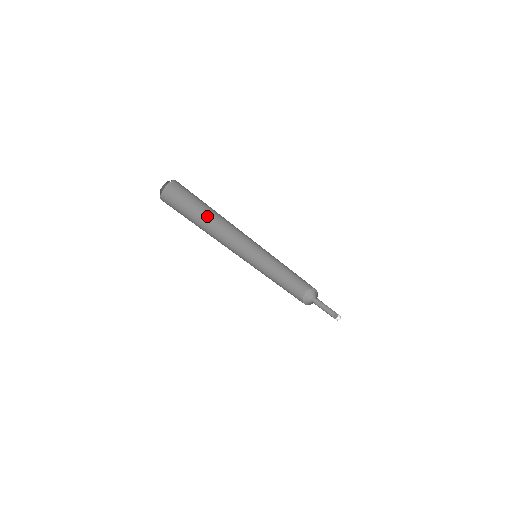
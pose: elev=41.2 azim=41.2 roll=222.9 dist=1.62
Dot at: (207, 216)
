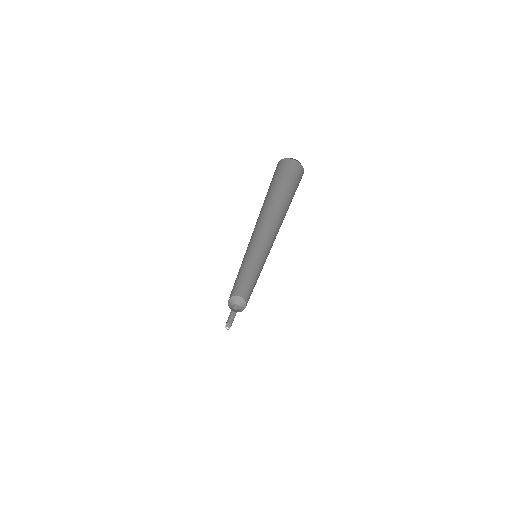
Dot at: (280, 204)
